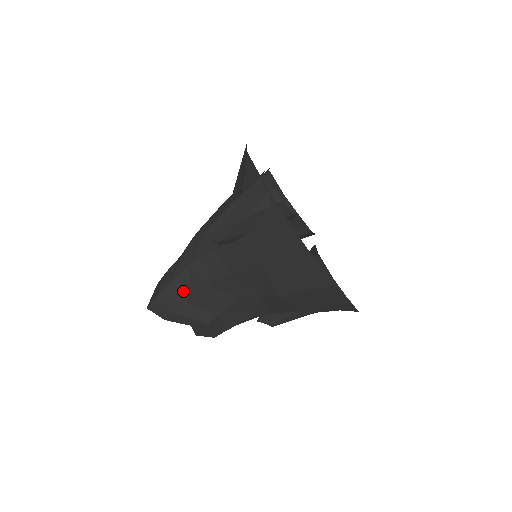
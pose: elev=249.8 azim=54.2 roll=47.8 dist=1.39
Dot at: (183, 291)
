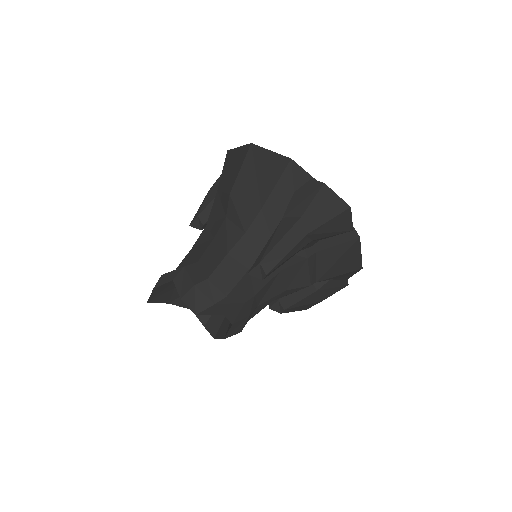
Dot at: occluded
